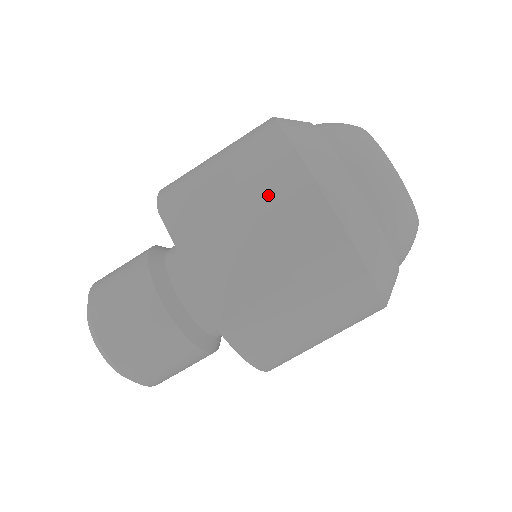
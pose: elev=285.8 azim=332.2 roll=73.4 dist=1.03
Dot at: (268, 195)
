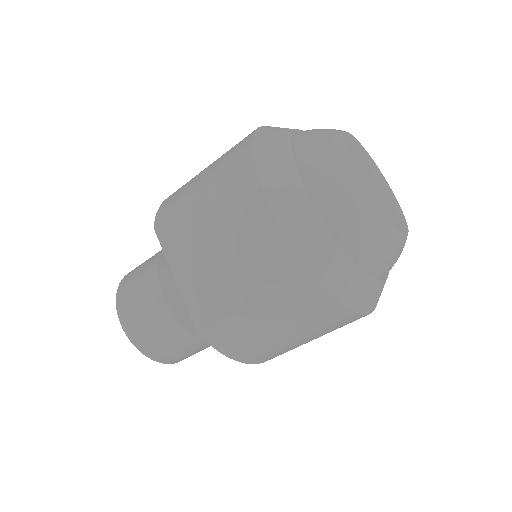
Dot at: (232, 222)
